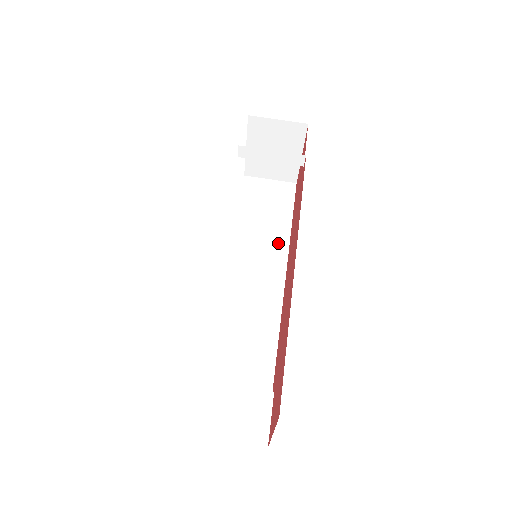
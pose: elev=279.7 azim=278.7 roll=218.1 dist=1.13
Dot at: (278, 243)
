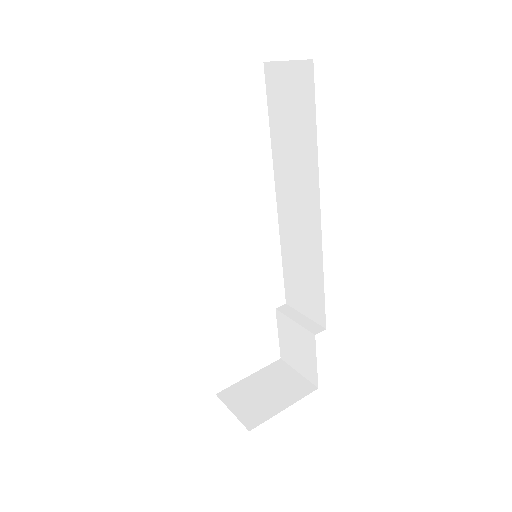
Dot at: occluded
